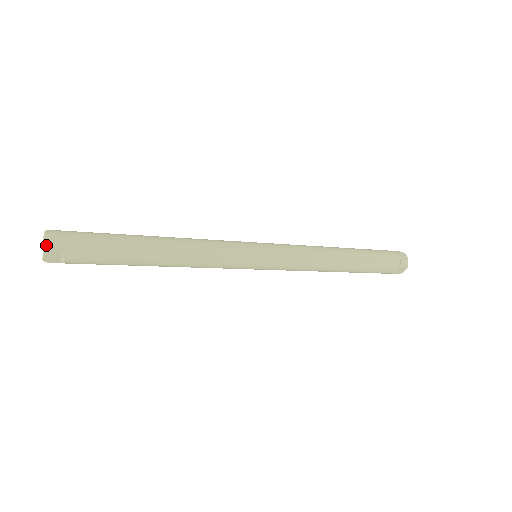
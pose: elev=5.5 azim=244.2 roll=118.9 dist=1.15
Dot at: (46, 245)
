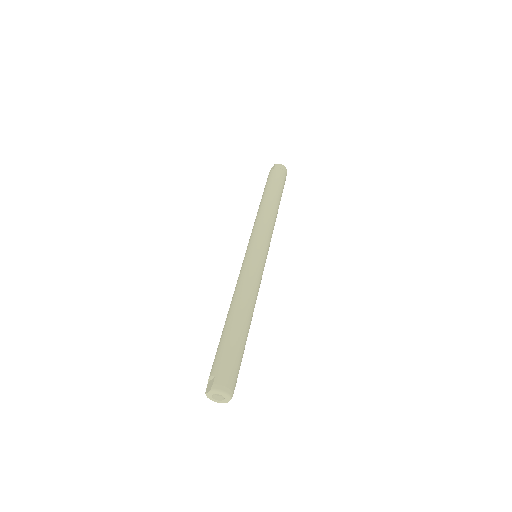
Dot at: (230, 394)
